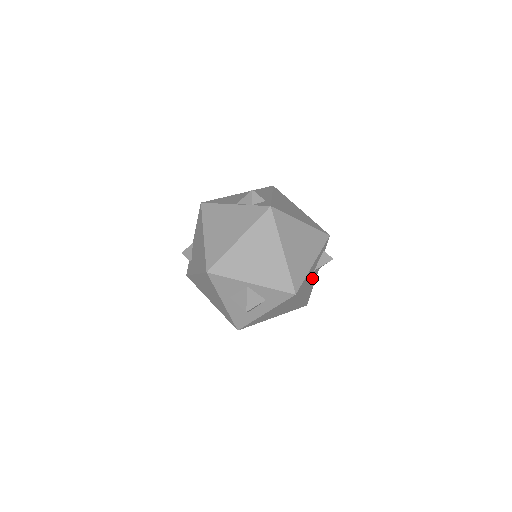
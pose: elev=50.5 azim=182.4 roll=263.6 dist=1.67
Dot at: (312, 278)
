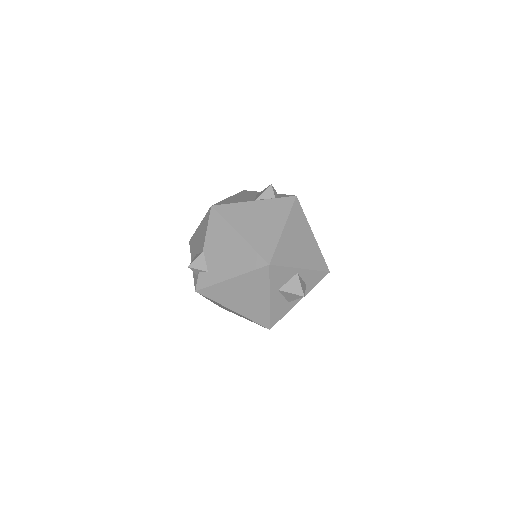
Dot at: occluded
